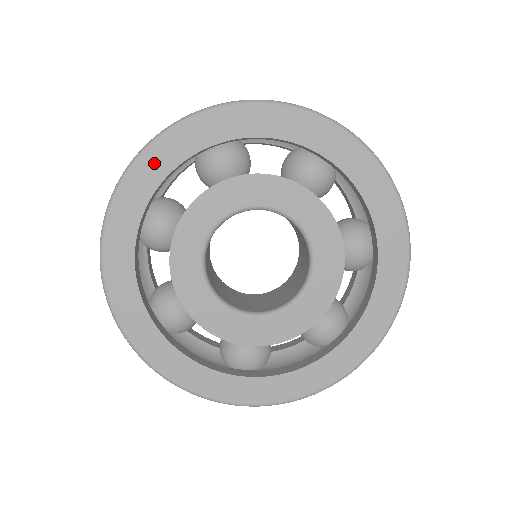
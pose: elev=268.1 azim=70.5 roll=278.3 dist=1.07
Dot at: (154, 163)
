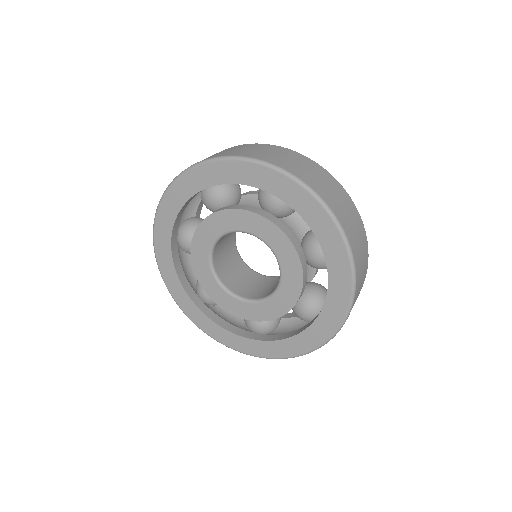
Dot at: (231, 170)
